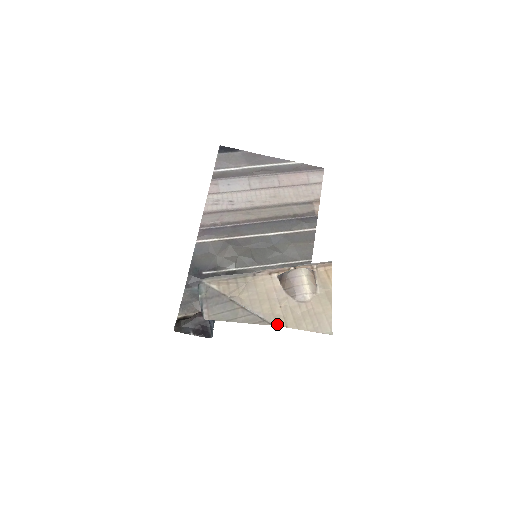
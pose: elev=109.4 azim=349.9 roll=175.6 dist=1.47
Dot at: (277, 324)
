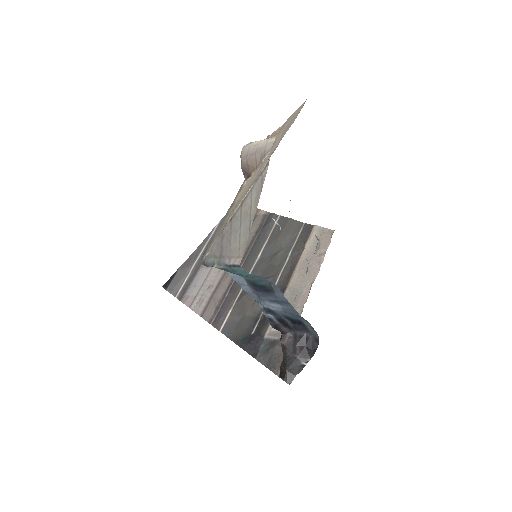
Dot at: occluded
